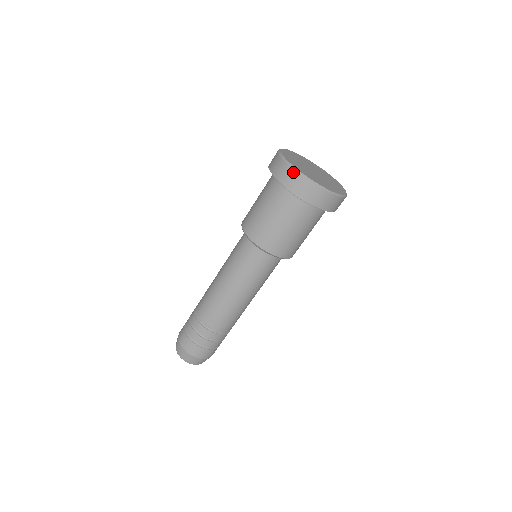
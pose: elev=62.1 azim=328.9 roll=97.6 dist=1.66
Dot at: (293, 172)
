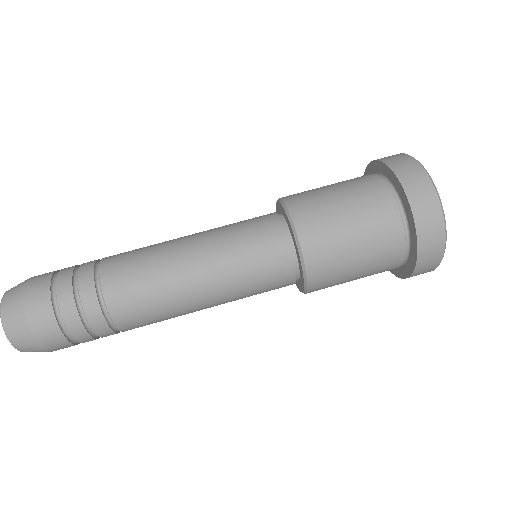
Dot at: (400, 154)
